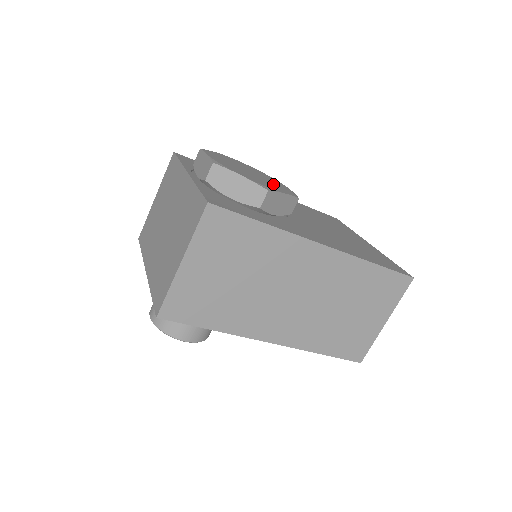
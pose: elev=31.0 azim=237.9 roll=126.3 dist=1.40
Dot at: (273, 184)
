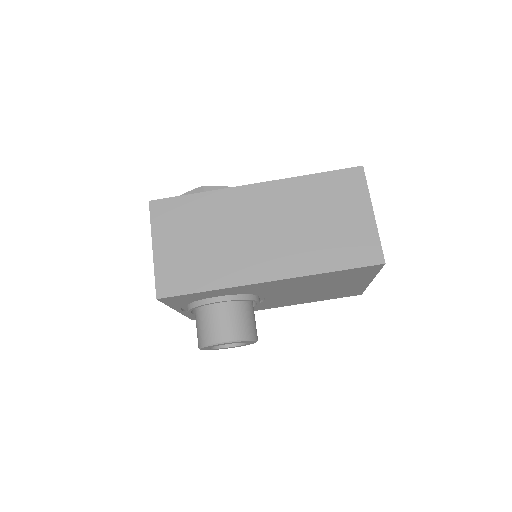
Dot at: occluded
